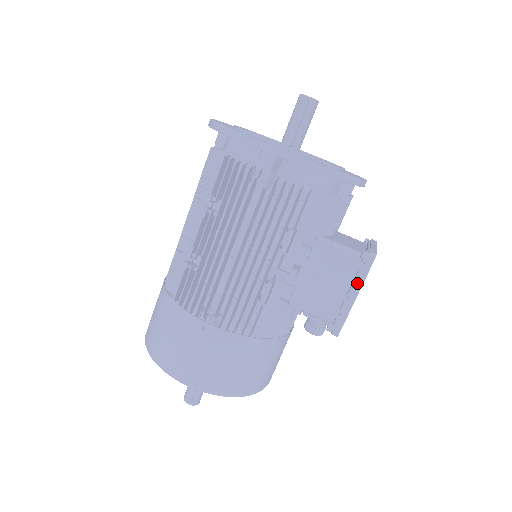
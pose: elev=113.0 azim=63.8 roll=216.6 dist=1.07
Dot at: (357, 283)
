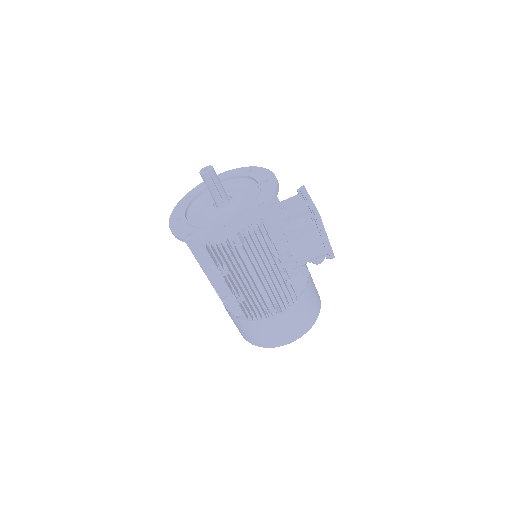
Dot at: (322, 231)
